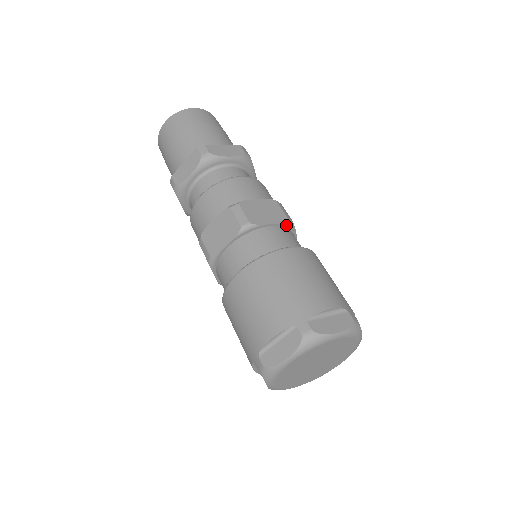
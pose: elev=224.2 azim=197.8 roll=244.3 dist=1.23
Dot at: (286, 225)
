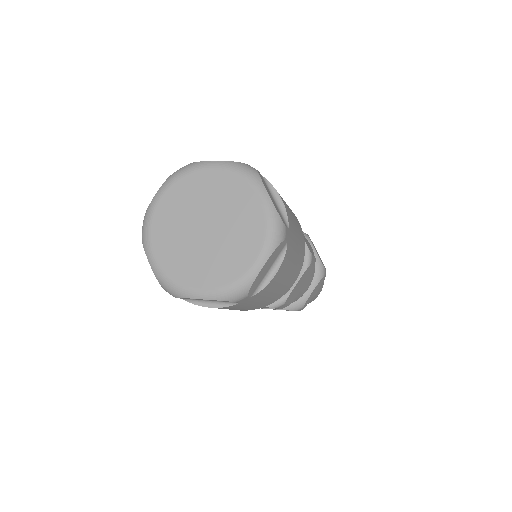
Dot at: (306, 253)
